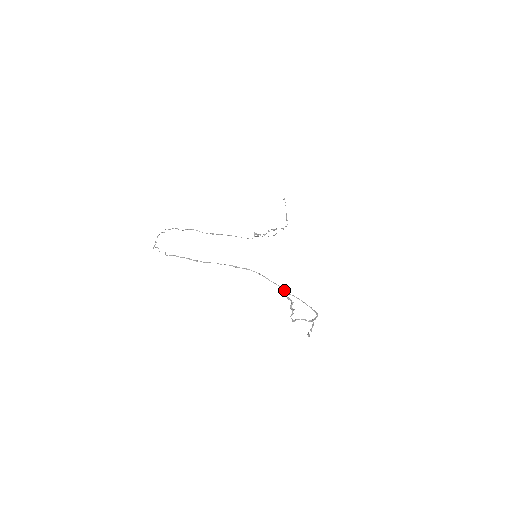
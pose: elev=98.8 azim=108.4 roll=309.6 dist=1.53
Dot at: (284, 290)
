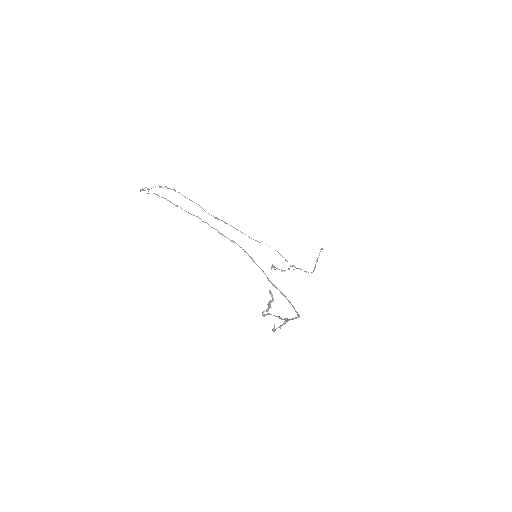
Dot at: (268, 278)
